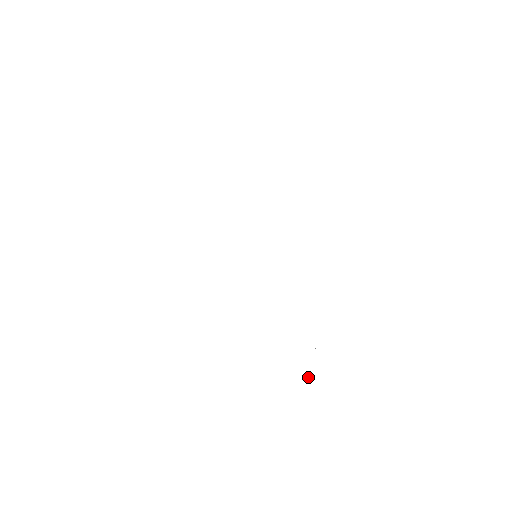
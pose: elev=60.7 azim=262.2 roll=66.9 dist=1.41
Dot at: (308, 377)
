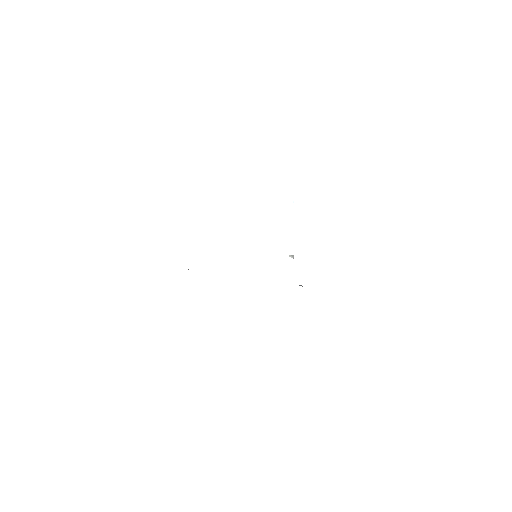
Dot at: occluded
